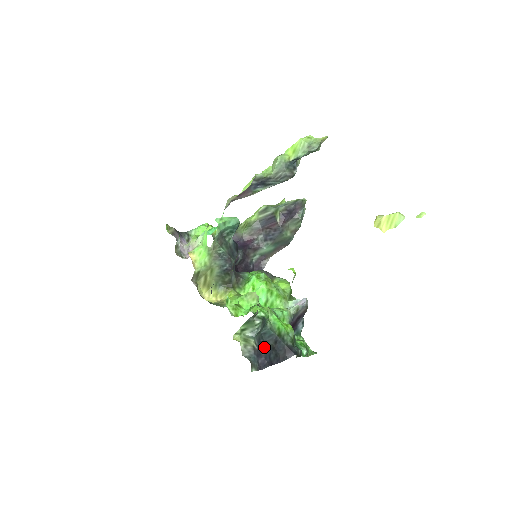
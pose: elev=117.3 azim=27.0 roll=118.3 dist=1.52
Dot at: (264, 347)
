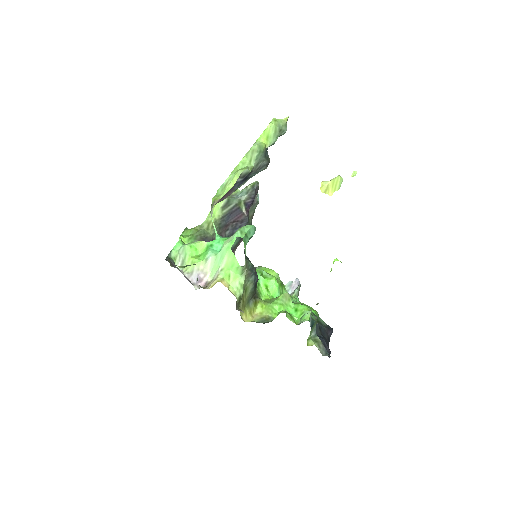
Dot at: (322, 338)
